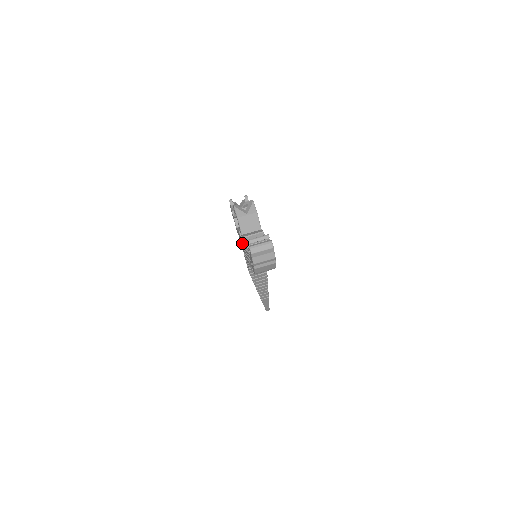
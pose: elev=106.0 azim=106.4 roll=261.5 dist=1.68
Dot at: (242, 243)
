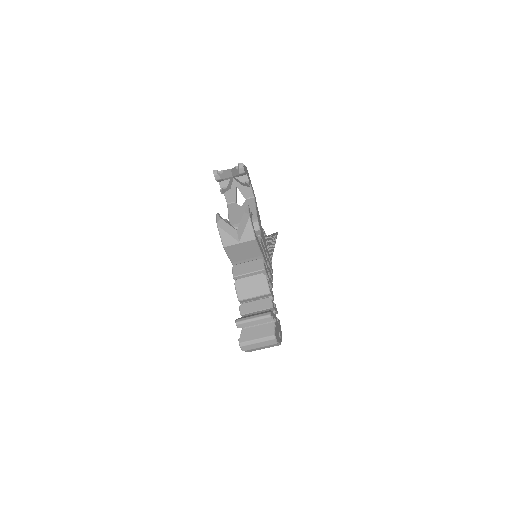
Dot at: occluded
